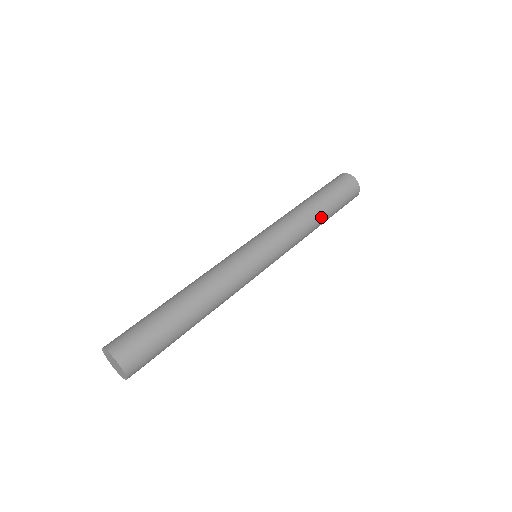
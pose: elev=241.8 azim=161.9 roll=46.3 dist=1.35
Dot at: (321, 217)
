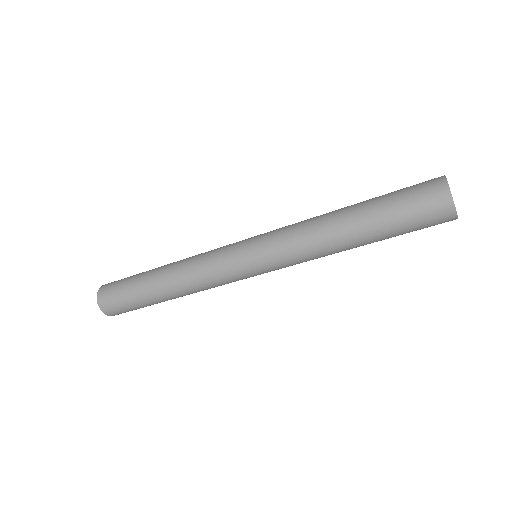
Dot at: (355, 240)
